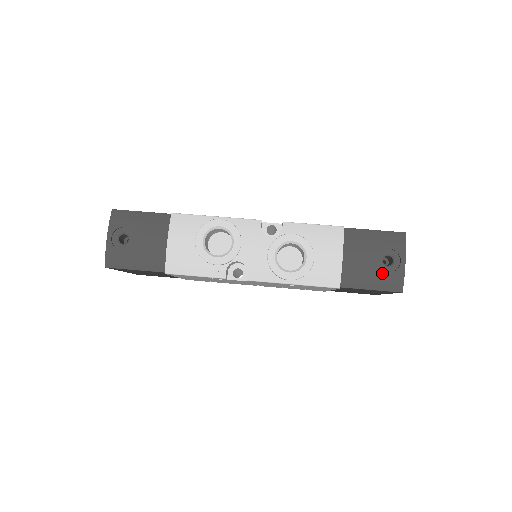
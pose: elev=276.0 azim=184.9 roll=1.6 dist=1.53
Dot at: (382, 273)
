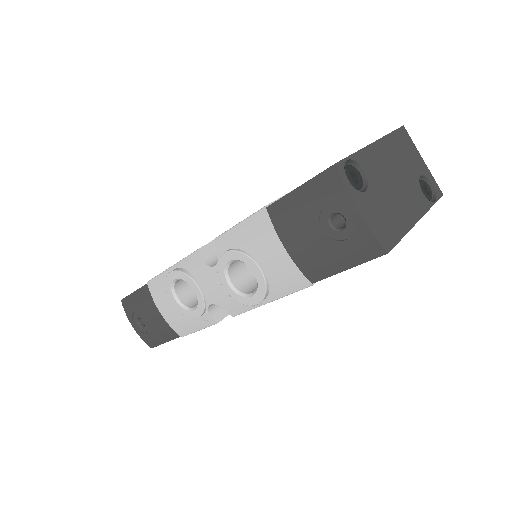
Dot at: (341, 244)
